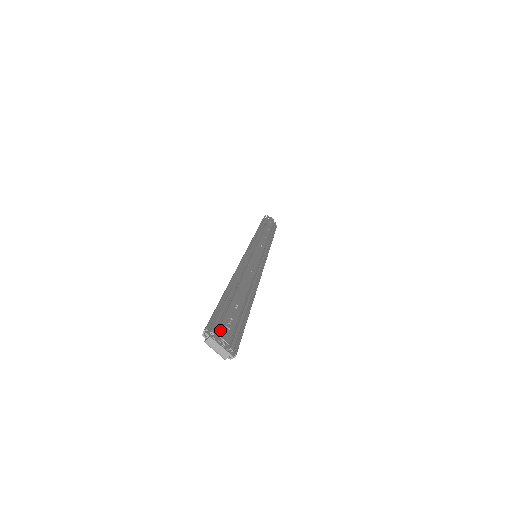
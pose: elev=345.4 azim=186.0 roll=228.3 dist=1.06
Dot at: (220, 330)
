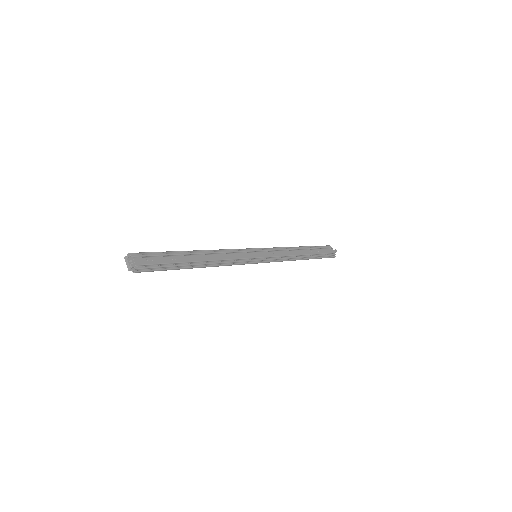
Dot at: (138, 258)
